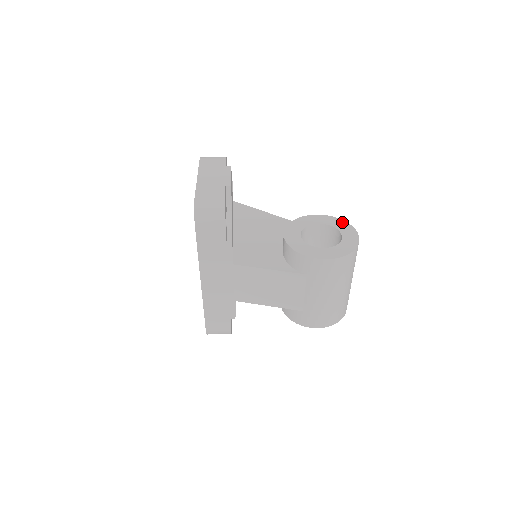
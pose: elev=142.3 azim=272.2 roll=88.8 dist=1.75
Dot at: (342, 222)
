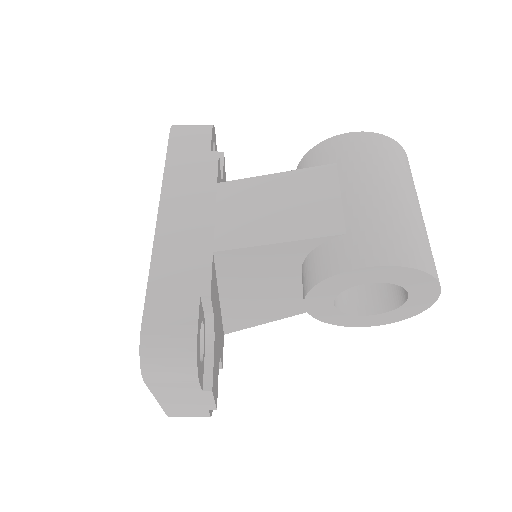
Dot at: occluded
